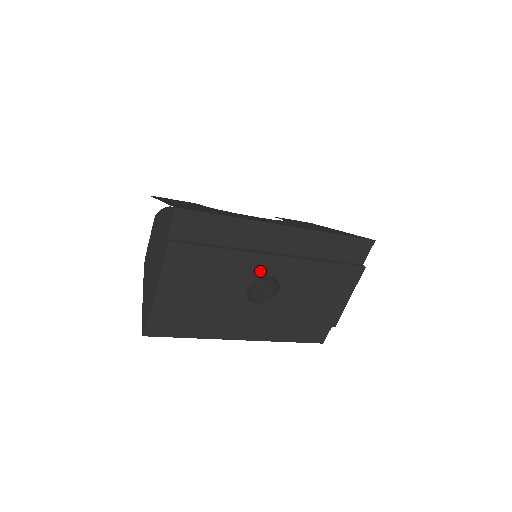
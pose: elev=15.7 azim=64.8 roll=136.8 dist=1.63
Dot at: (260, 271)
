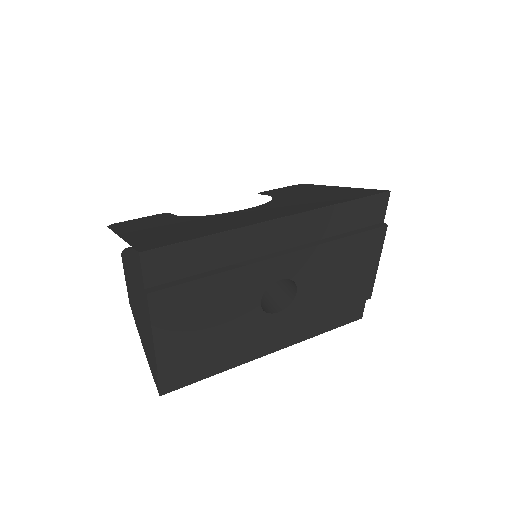
Dot at: (268, 279)
